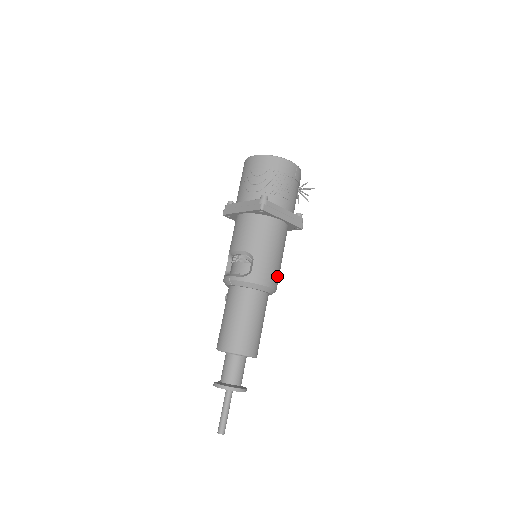
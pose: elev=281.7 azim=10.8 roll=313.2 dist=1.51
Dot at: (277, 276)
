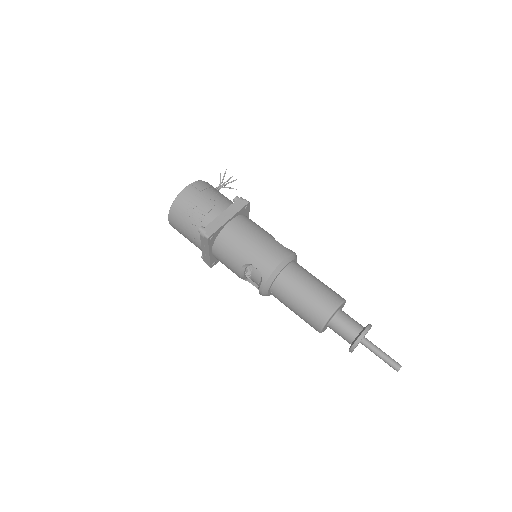
Dot at: (278, 247)
